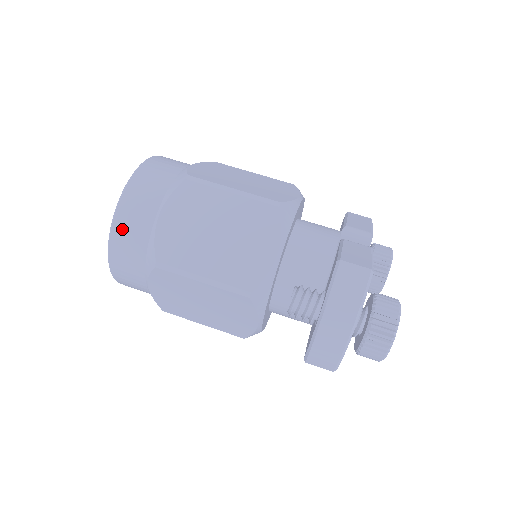
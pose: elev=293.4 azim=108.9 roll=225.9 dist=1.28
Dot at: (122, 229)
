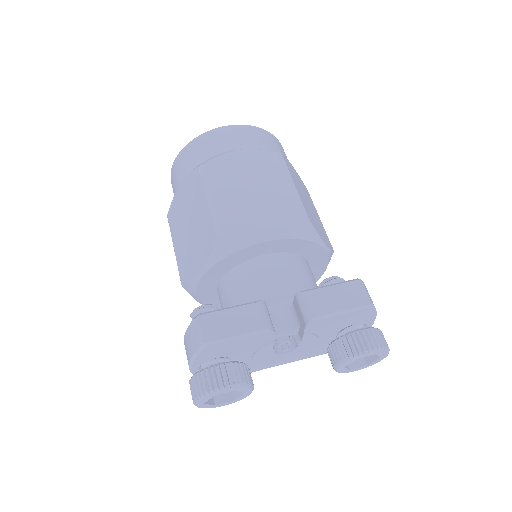
Dot at: (172, 178)
